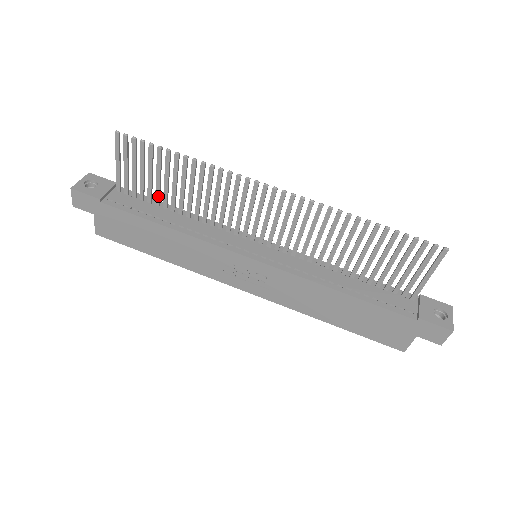
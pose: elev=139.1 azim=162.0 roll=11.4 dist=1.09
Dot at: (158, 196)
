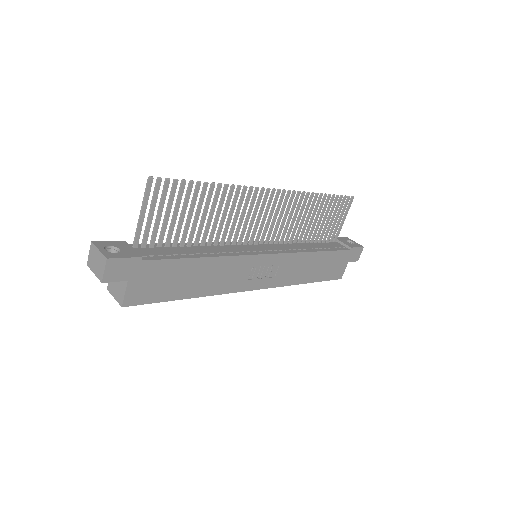
Dot at: (179, 235)
